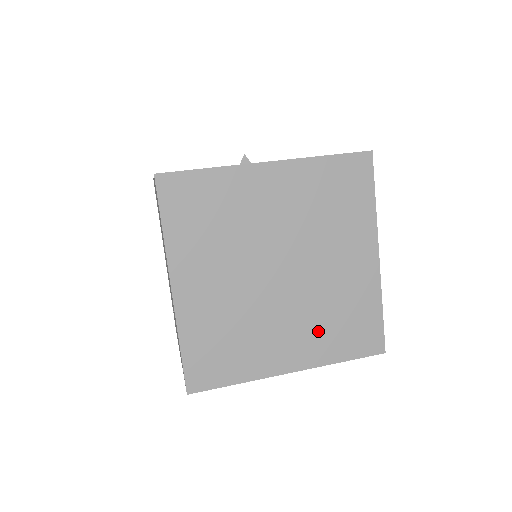
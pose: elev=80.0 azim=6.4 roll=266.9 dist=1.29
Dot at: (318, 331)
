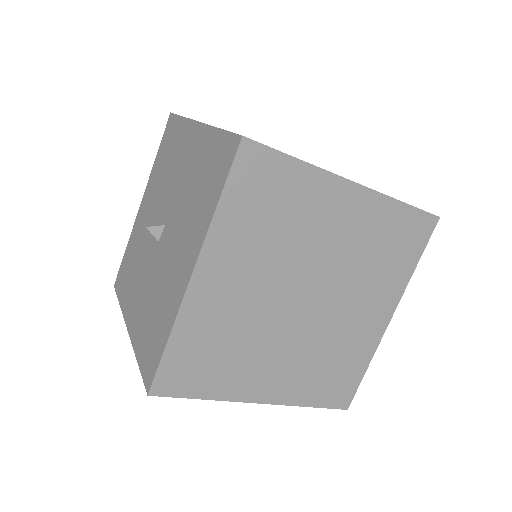
Dot at: (377, 280)
